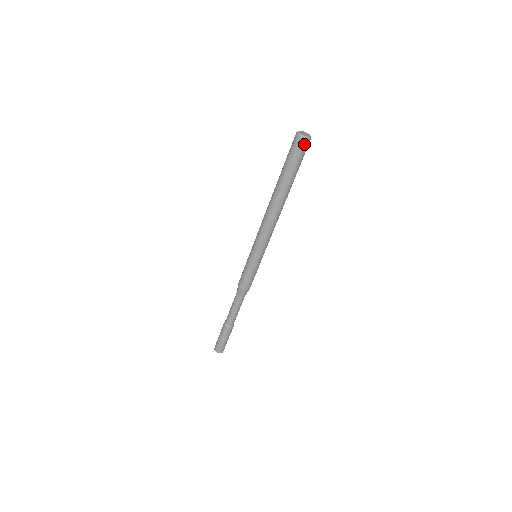
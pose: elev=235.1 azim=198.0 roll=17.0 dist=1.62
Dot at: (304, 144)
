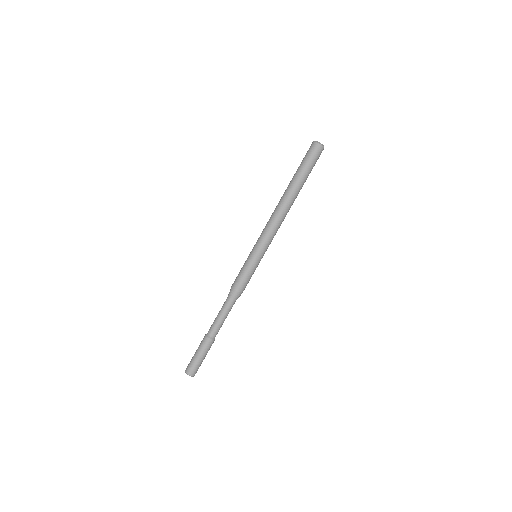
Dot at: (313, 146)
